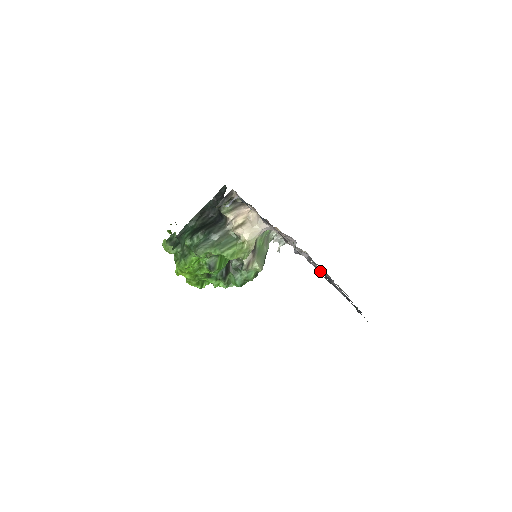
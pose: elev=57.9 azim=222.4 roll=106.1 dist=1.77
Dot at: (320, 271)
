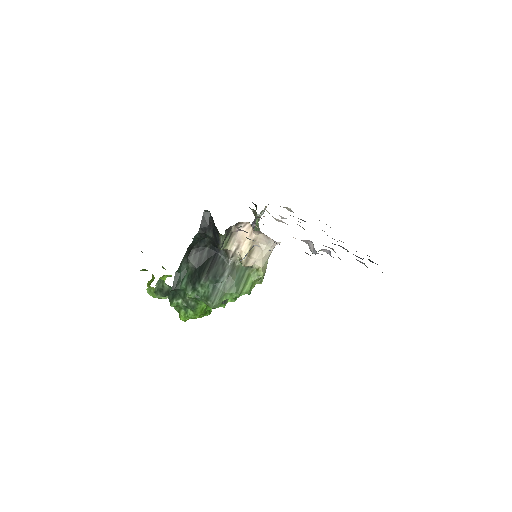
Dot at: occluded
